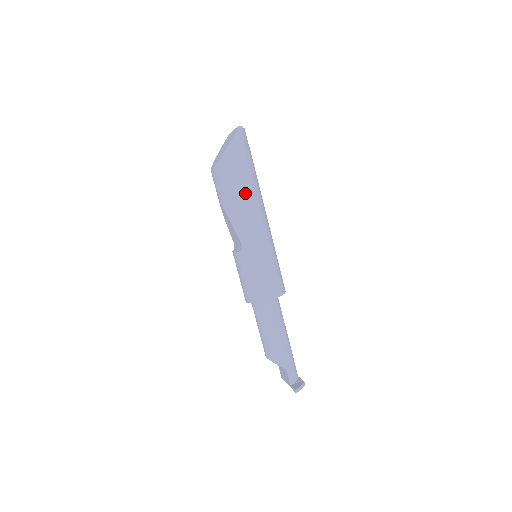
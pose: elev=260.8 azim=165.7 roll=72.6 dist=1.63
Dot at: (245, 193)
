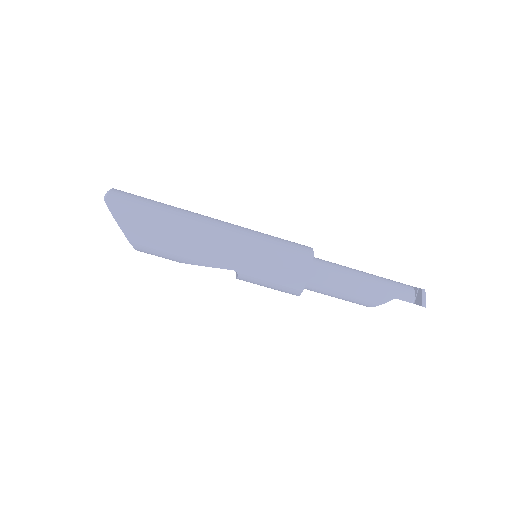
Dot at: (178, 235)
